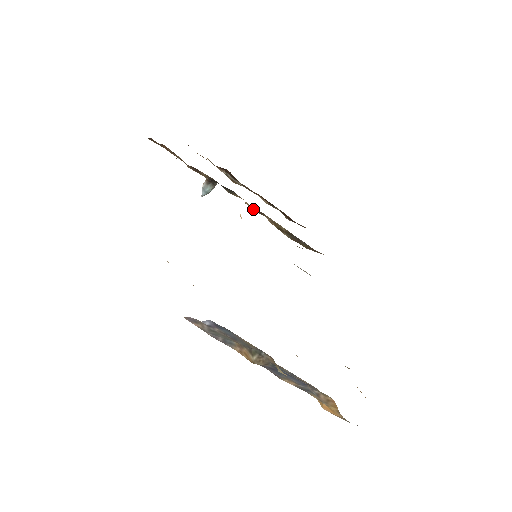
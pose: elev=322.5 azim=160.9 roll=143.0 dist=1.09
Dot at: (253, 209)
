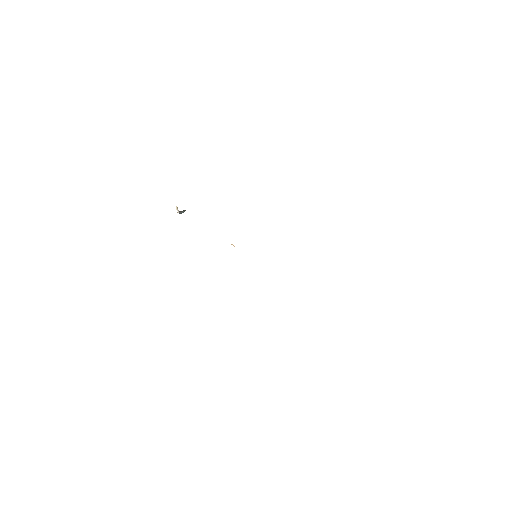
Dot at: occluded
